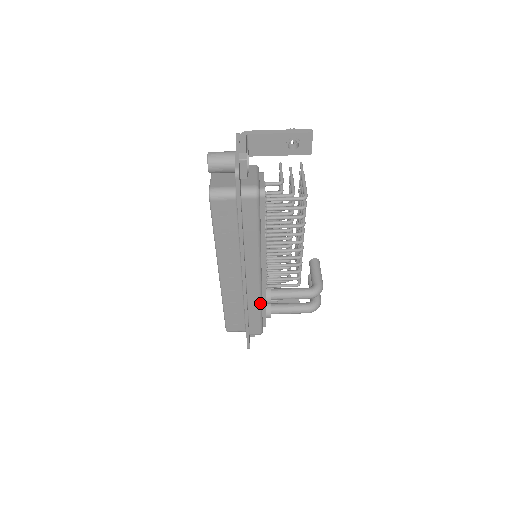
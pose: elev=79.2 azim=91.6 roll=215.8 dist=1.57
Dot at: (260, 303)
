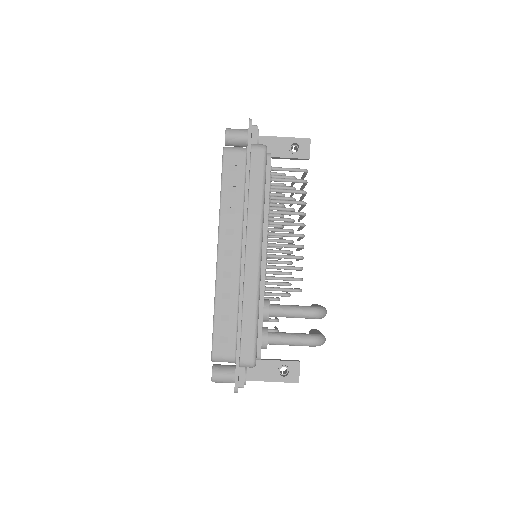
Dot at: (257, 300)
